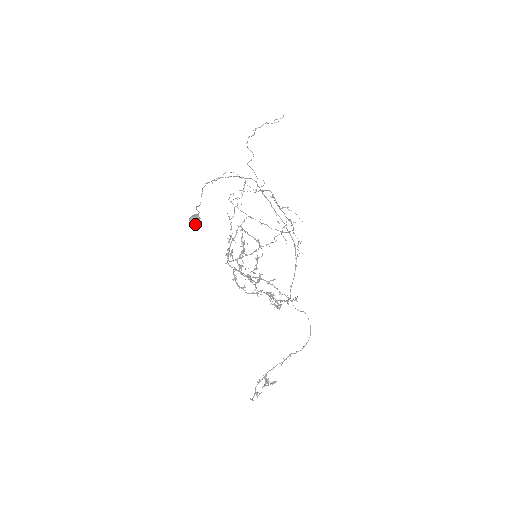
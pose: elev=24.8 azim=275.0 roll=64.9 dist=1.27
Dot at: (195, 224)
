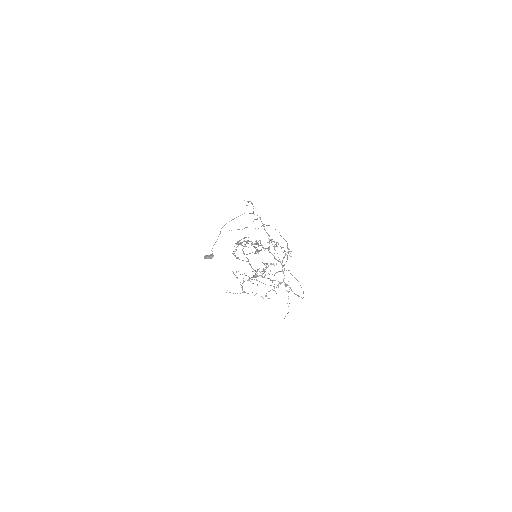
Dot at: (208, 258)
